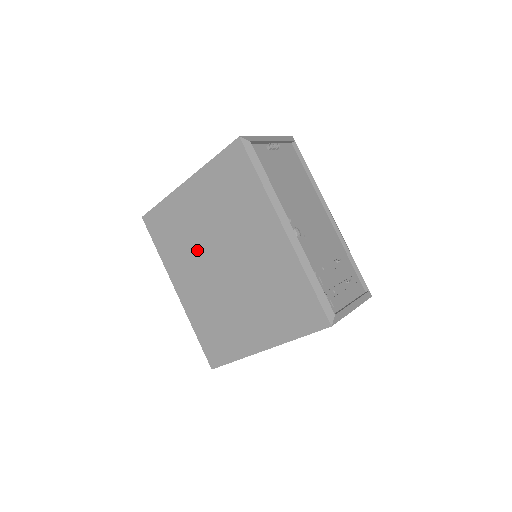
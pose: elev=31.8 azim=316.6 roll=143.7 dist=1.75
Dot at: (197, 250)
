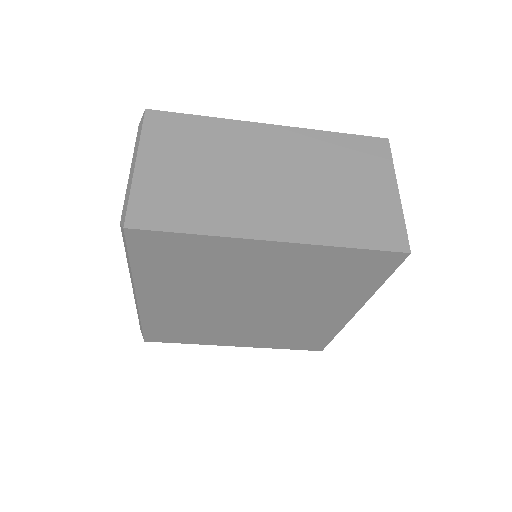
Dot at: (219, 289)
